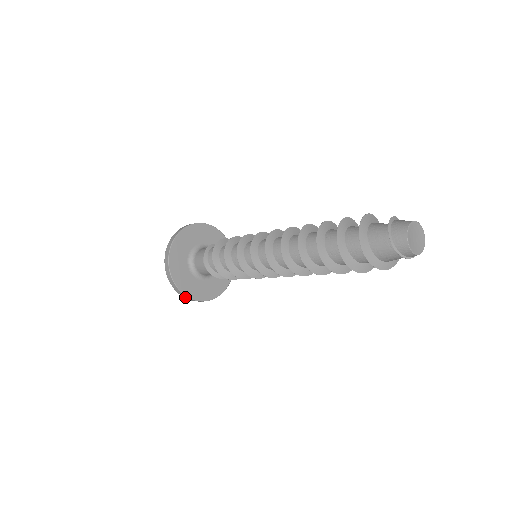
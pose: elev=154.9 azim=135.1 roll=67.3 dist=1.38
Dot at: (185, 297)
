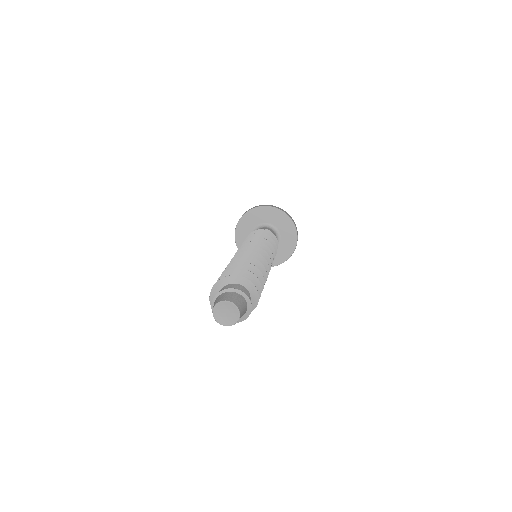
Dot at: occluded
